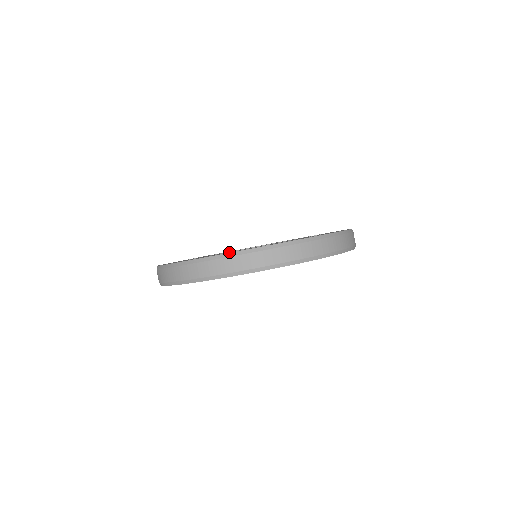
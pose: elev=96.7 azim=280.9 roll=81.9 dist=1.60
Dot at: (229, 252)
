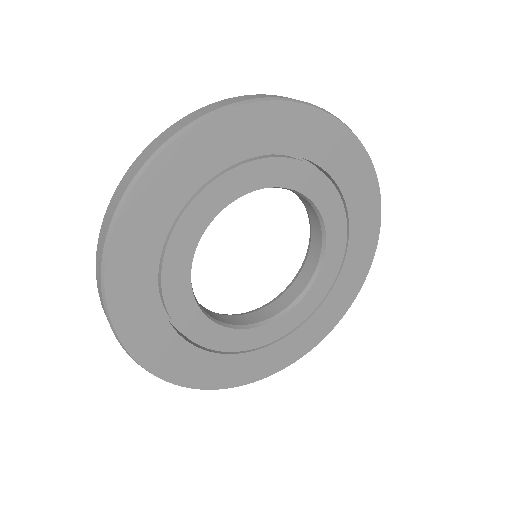
Dot at: occluded
